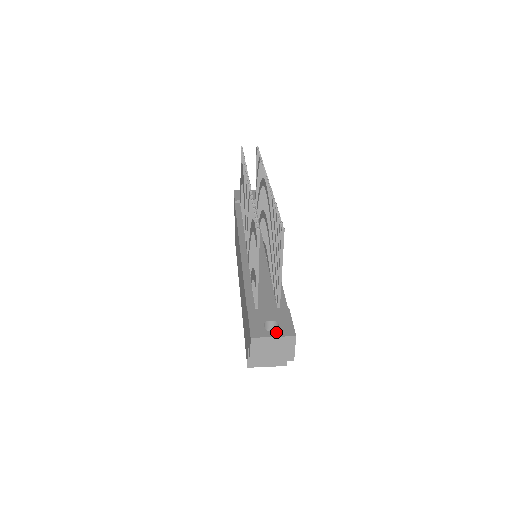
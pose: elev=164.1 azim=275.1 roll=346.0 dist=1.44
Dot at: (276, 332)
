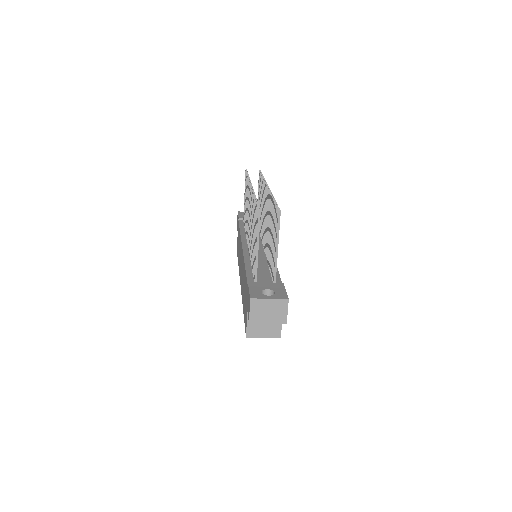
Dot at: (272, 296)
